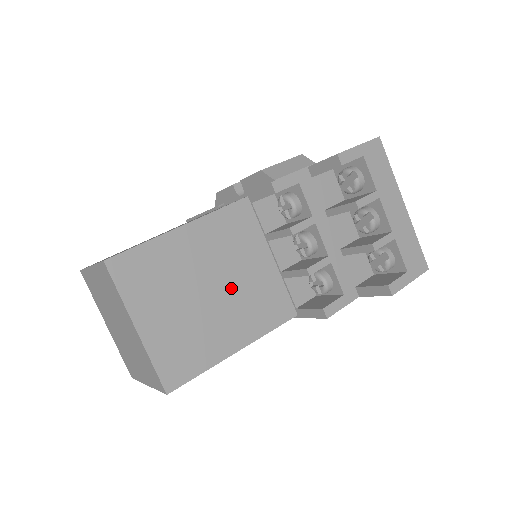
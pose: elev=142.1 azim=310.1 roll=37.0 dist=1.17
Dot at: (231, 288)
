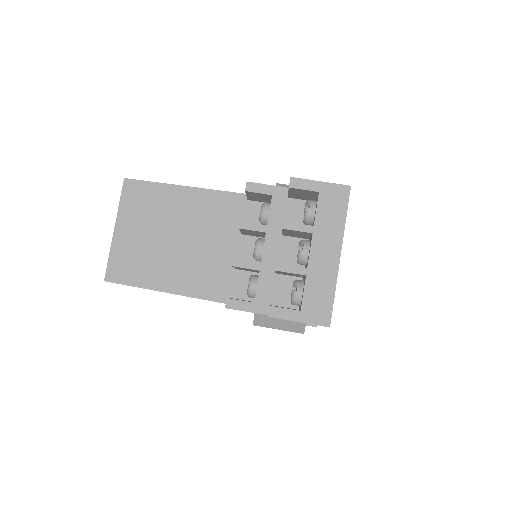
Dot at: (191, 248)
